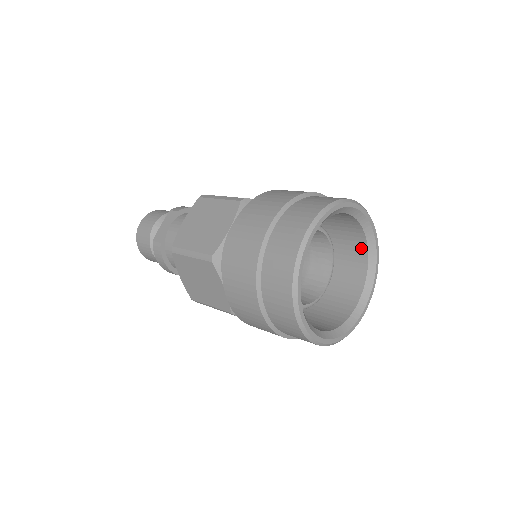
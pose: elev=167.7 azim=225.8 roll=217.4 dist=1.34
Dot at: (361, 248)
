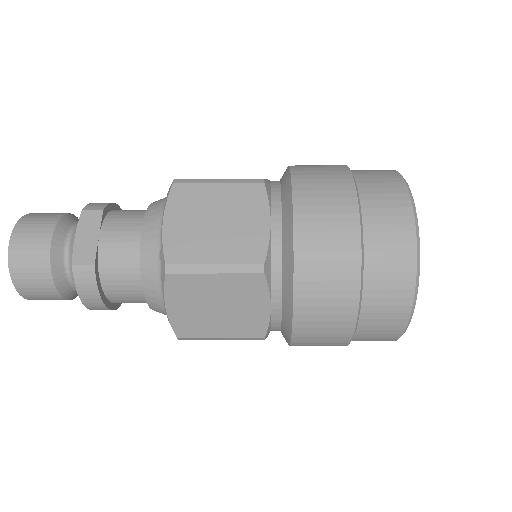
Dot at: occluded
